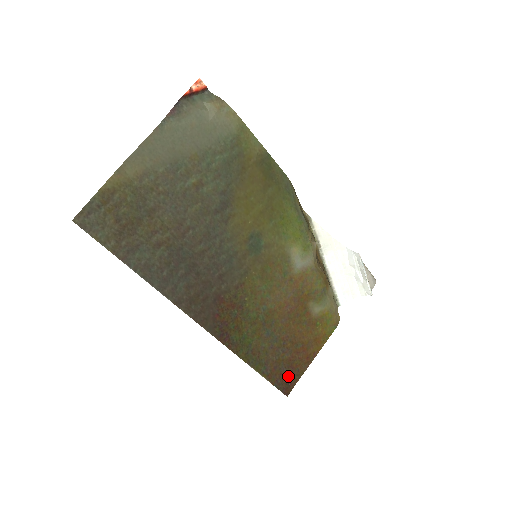
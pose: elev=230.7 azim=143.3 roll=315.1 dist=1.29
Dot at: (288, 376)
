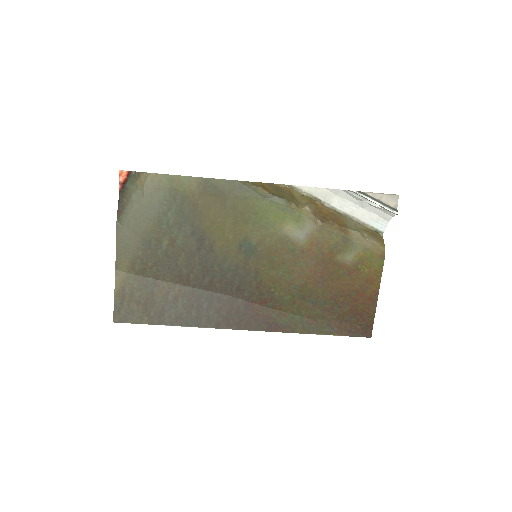
Dot at: (360, 322)
